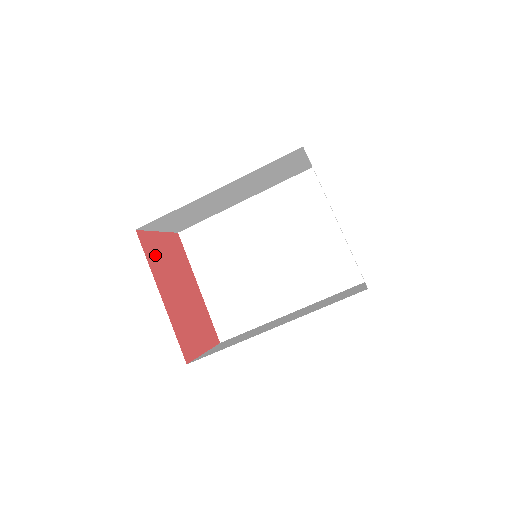
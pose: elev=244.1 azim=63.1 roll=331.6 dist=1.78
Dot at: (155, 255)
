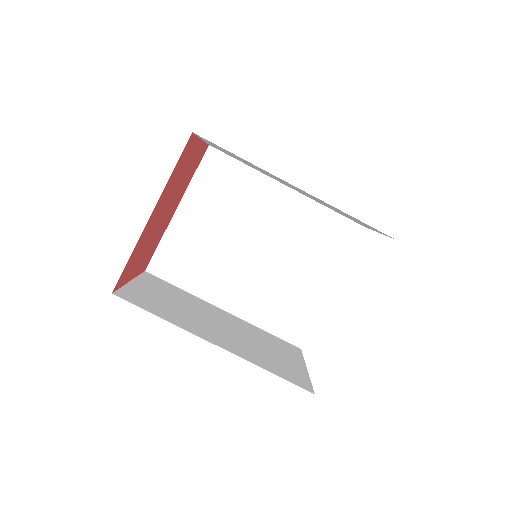
Dot at: (181, 166)
